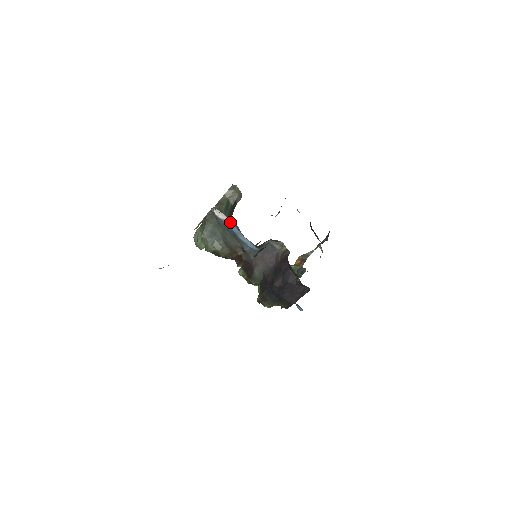
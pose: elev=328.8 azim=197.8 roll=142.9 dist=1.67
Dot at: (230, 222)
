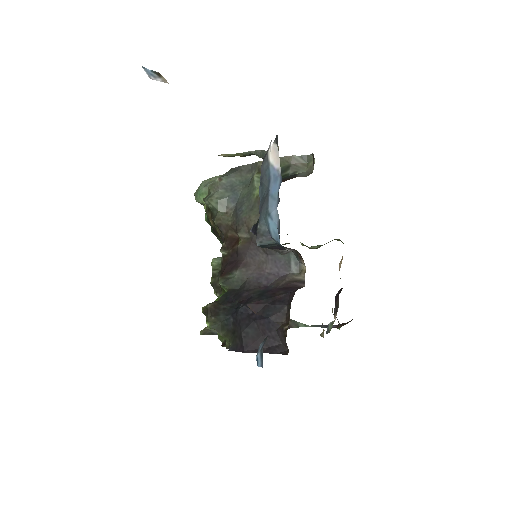
Dot at: (277, 175)
